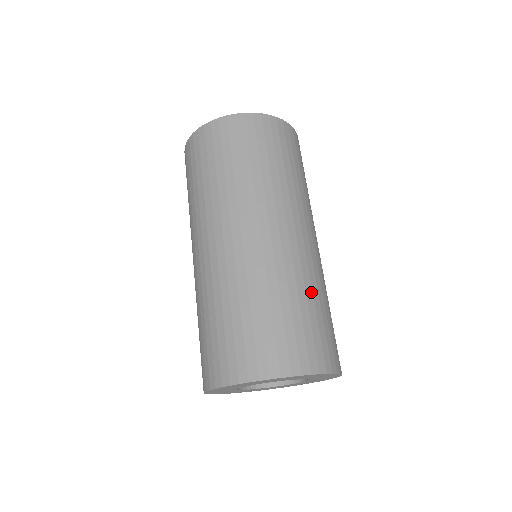
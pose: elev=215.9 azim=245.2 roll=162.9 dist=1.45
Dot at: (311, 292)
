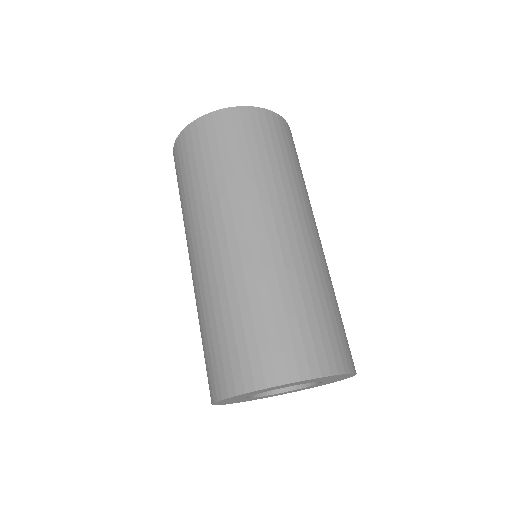
Dot at: (307, 289)
